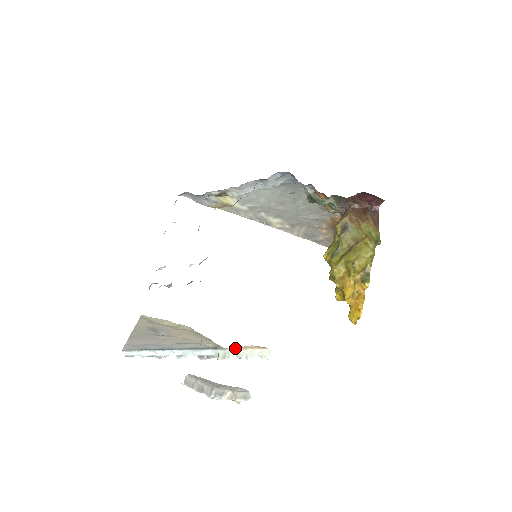
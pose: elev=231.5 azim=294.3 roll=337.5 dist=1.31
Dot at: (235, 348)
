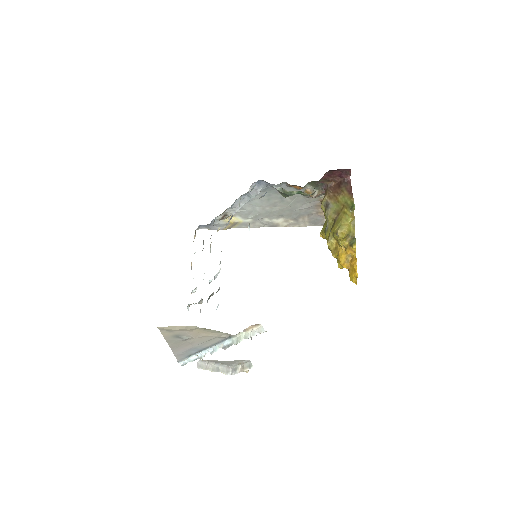
Dot at: (241, 332)
